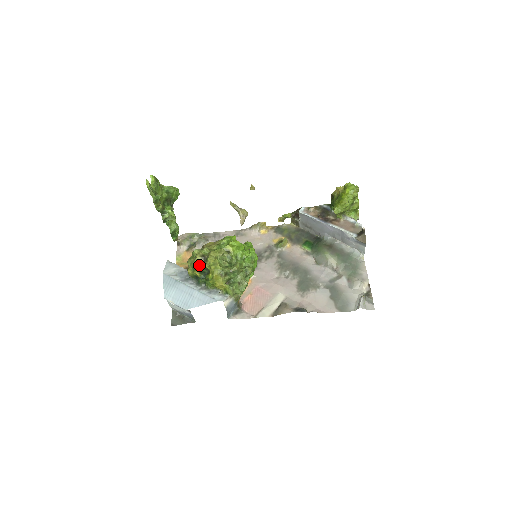
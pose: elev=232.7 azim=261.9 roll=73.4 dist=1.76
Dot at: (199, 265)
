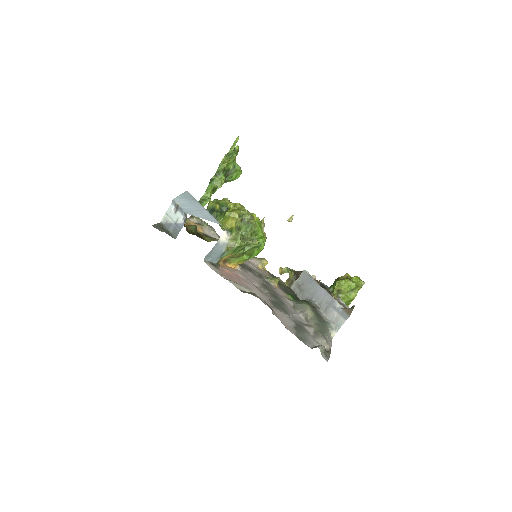
Dot at: (225, 202)
